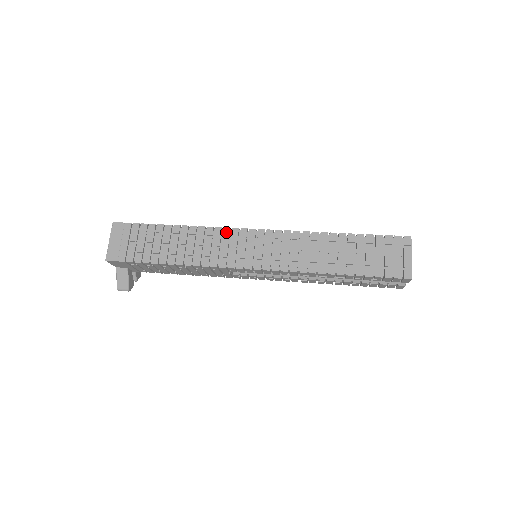
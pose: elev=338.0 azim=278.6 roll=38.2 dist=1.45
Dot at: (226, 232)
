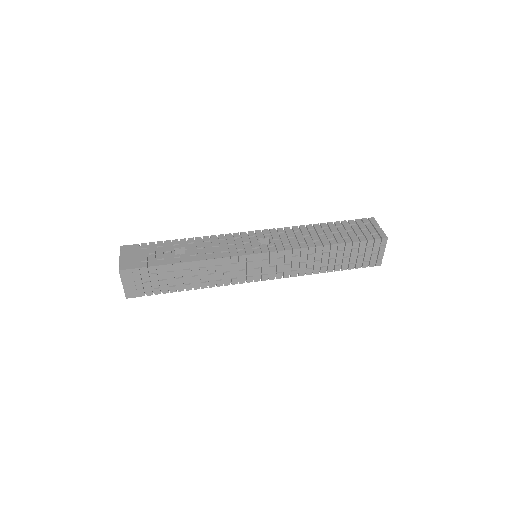
Dot at: (234, 260)
